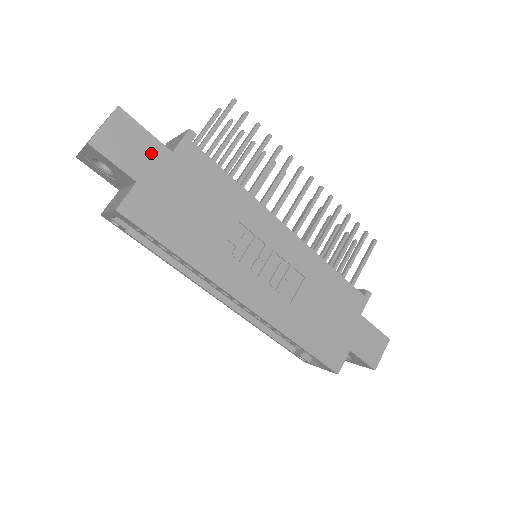
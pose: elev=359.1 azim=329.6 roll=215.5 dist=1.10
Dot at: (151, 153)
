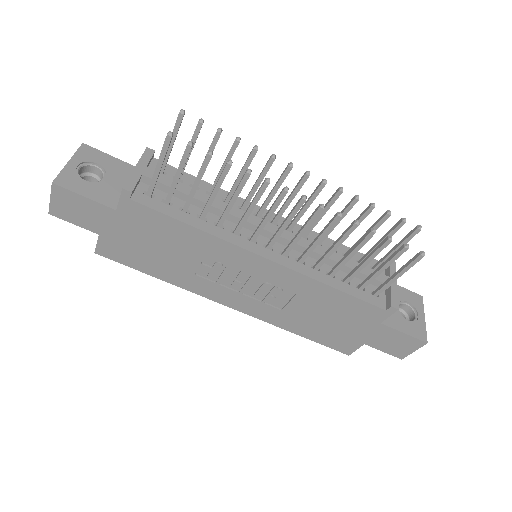
Dot at: (99, 213)
